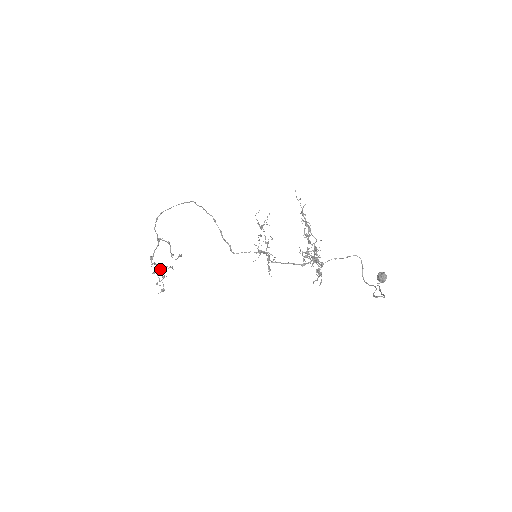
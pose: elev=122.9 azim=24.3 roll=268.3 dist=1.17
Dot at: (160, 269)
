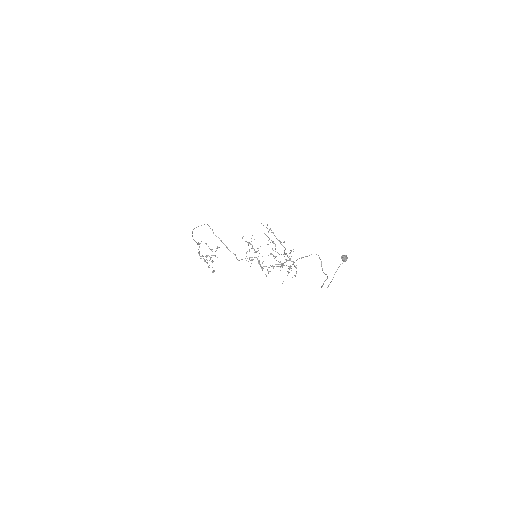
Dot at: occluded
